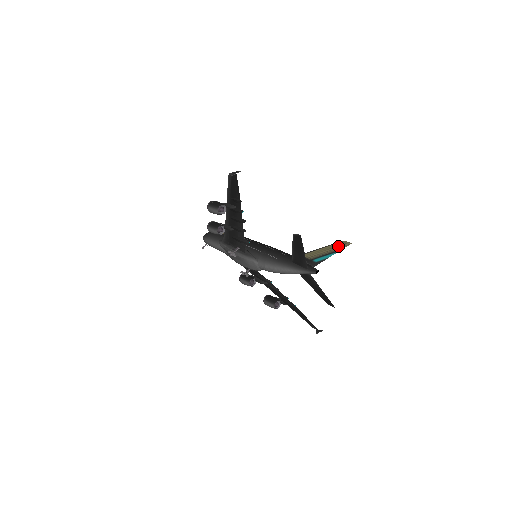
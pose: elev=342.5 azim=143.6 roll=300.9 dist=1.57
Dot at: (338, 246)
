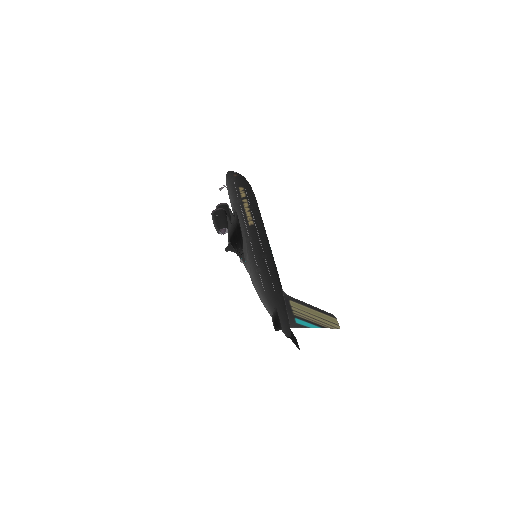
Dot at: (326, 321)
